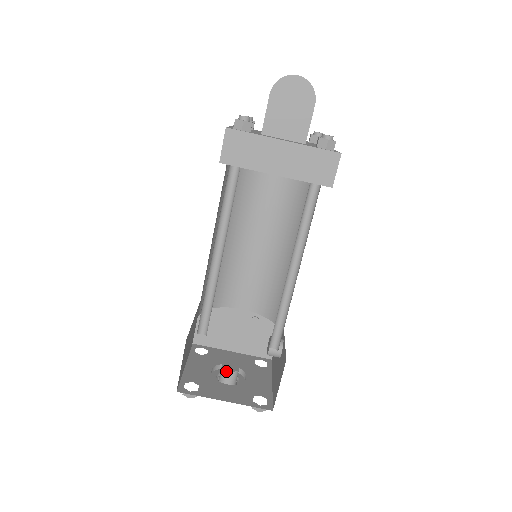
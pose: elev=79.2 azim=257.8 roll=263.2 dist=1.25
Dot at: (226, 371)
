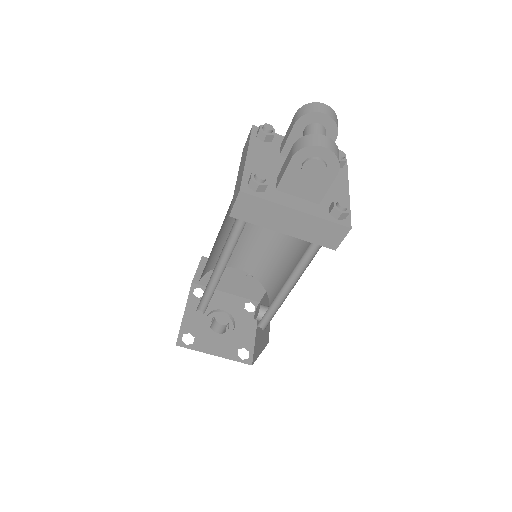
Dot at: (218, 324)
